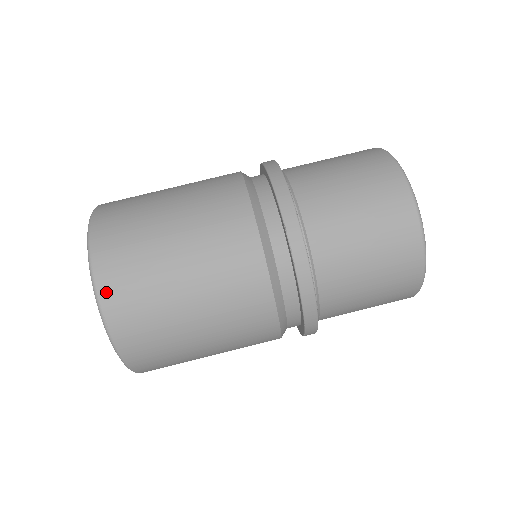
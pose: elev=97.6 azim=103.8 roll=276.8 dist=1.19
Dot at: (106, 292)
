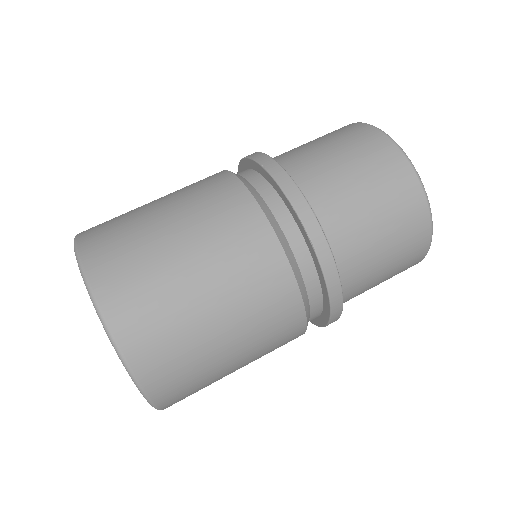
Dot at: (84, 234)
